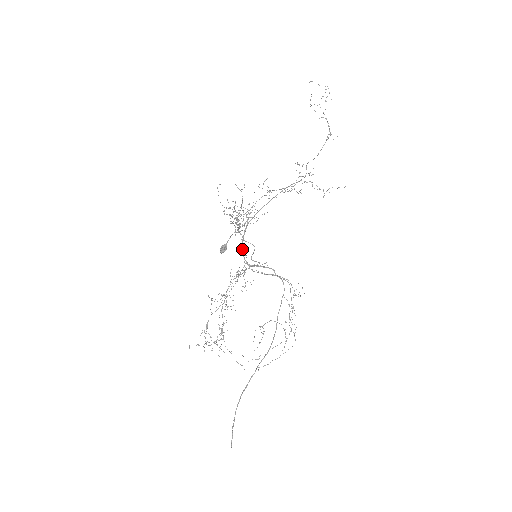
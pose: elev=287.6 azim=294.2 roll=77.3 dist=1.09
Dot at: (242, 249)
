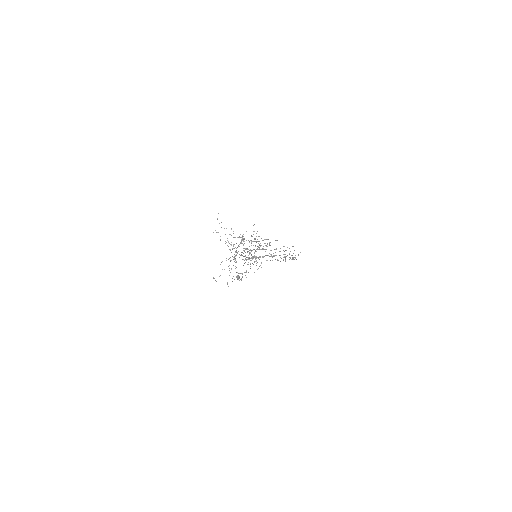
Dot at: occluded
